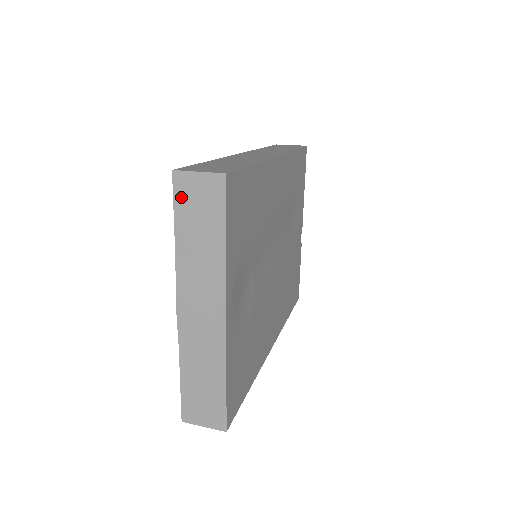
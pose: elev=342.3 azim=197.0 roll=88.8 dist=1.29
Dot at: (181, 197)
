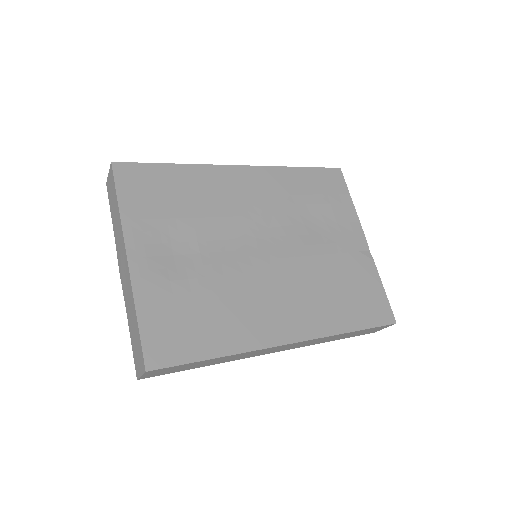
Dot at: (109, 195)
